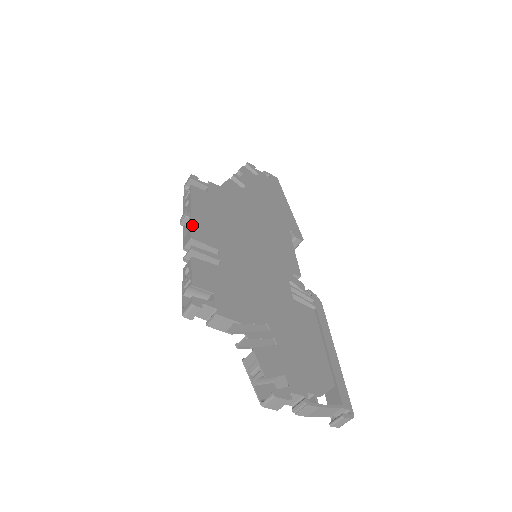
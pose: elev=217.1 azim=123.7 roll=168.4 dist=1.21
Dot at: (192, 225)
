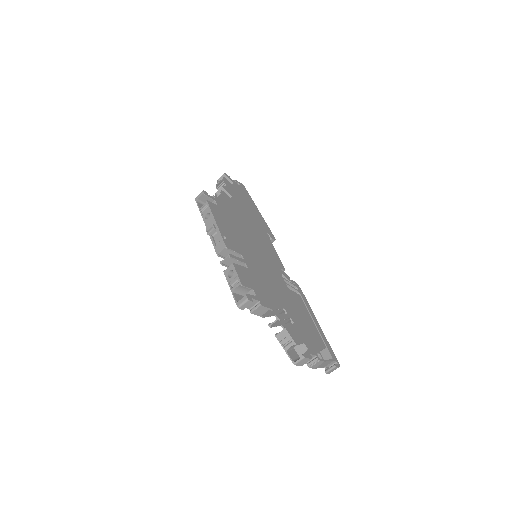
Dot at: (222, 236)
